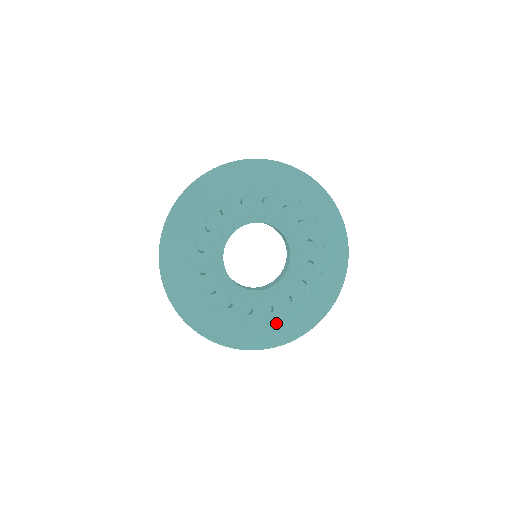
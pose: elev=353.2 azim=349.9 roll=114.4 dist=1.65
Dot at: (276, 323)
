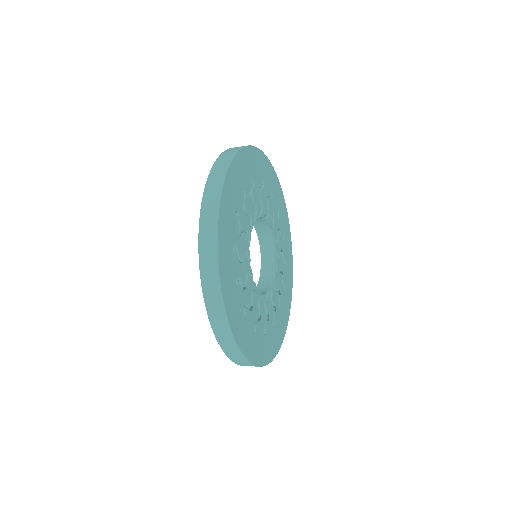
Dot at: (248, 324)
